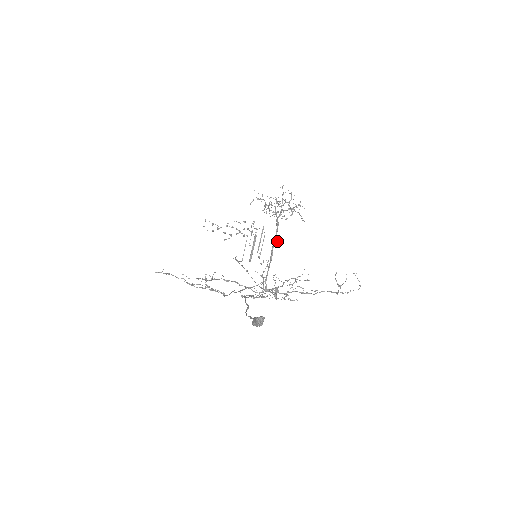
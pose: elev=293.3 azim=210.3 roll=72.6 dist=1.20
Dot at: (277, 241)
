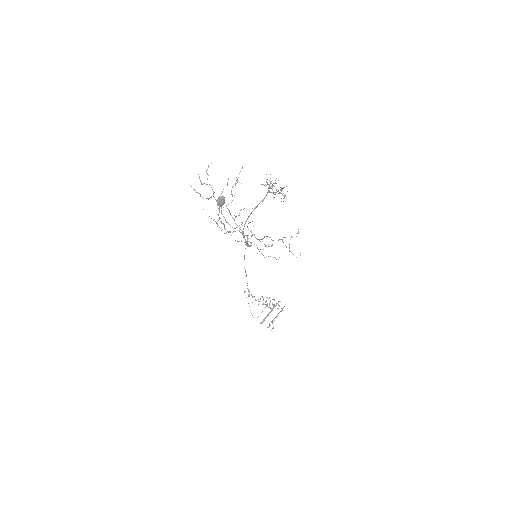
Dot at: (263, 200)
